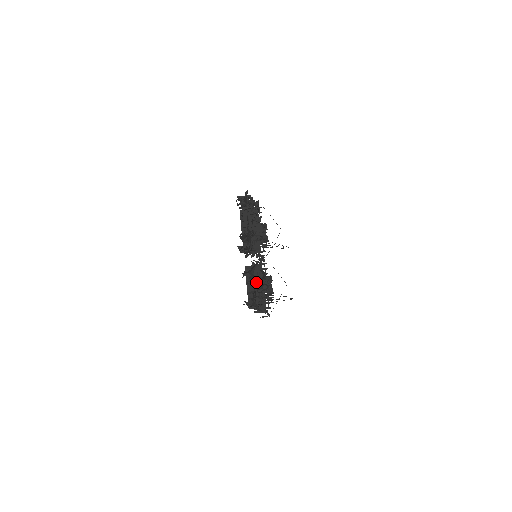
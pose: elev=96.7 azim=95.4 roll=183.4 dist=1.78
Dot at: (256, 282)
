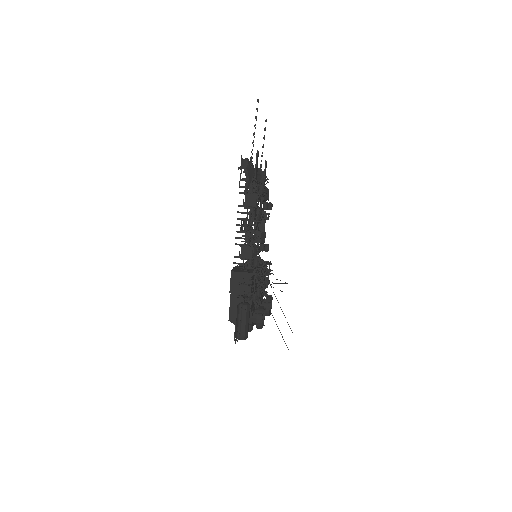
Dot at: occluded
